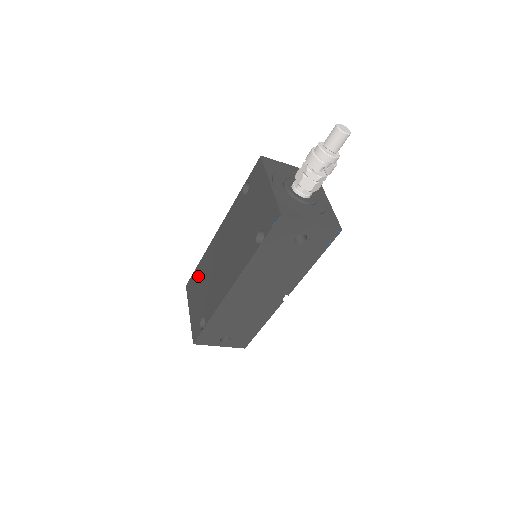
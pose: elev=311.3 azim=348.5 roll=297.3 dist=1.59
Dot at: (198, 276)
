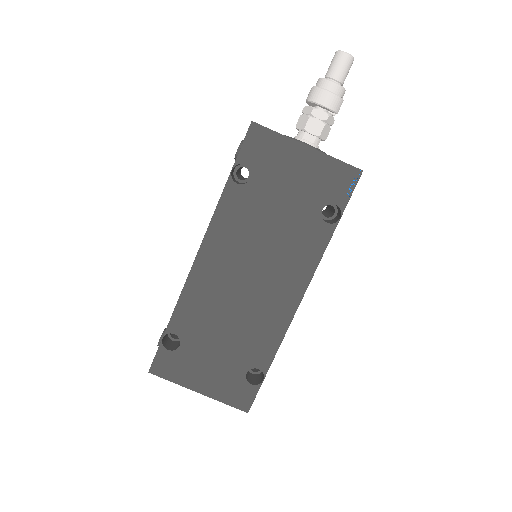
Dot at: (184, 339)
